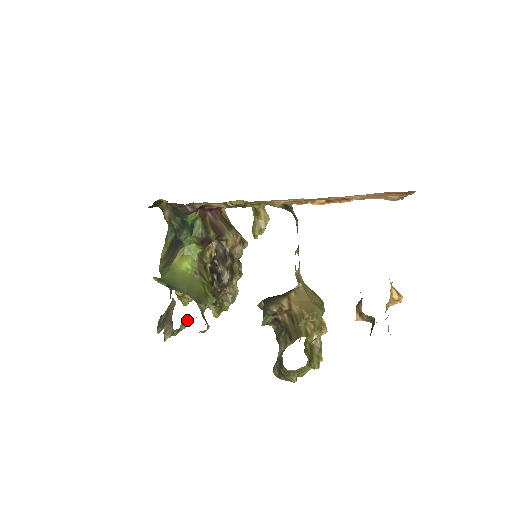
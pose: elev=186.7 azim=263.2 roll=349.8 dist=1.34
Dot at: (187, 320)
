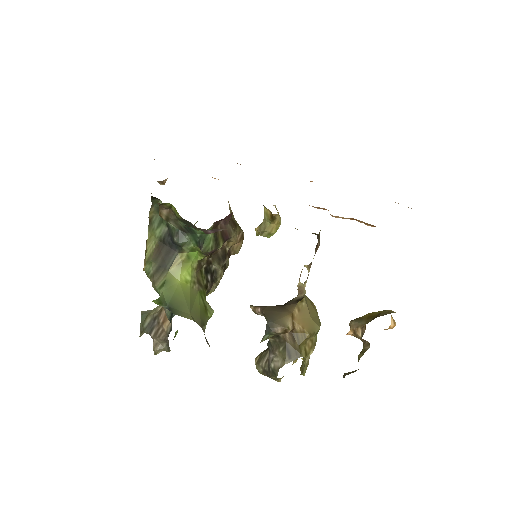
Dot at: occluded
